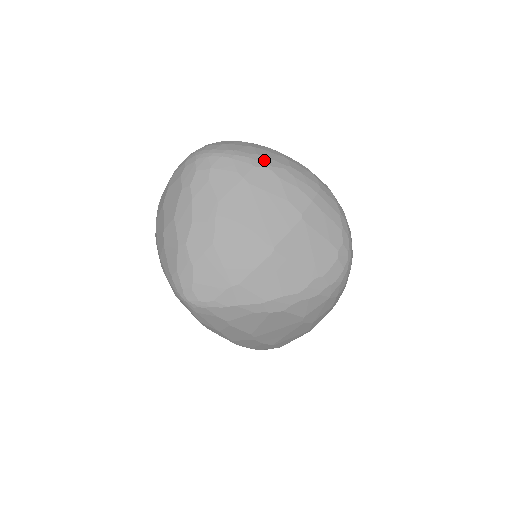
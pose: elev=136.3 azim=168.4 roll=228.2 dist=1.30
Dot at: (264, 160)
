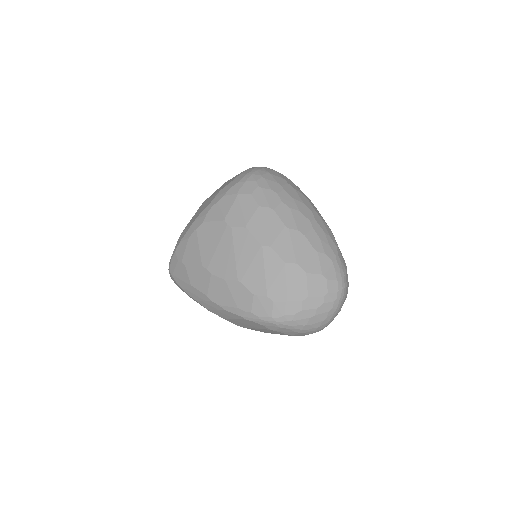
Dot at: occluded
